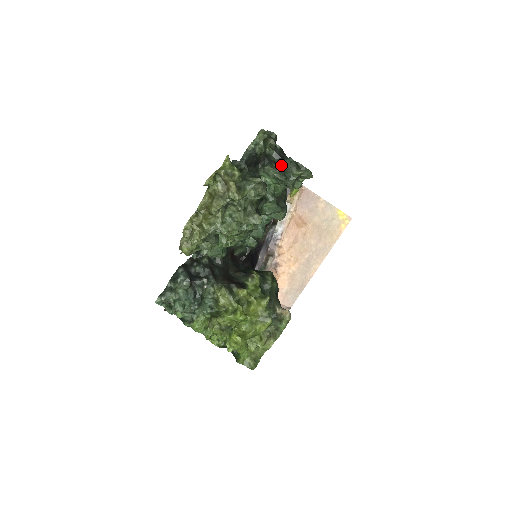
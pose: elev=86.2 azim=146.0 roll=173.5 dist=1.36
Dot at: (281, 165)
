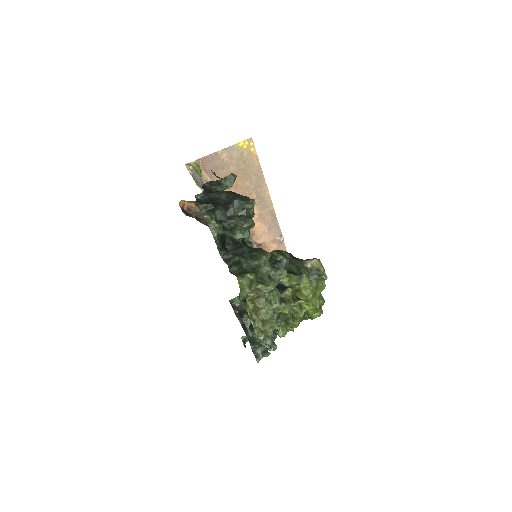
Dot at: (235, 213)
